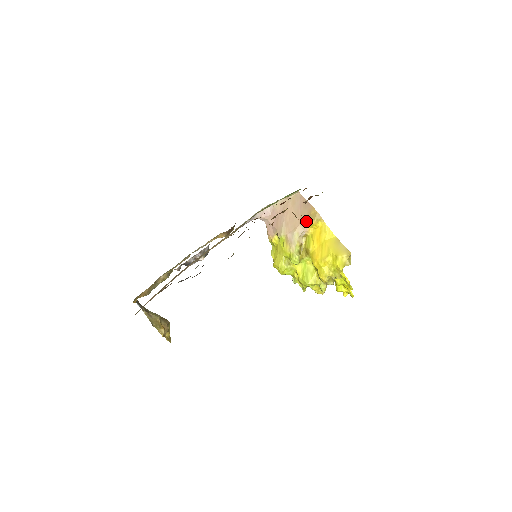
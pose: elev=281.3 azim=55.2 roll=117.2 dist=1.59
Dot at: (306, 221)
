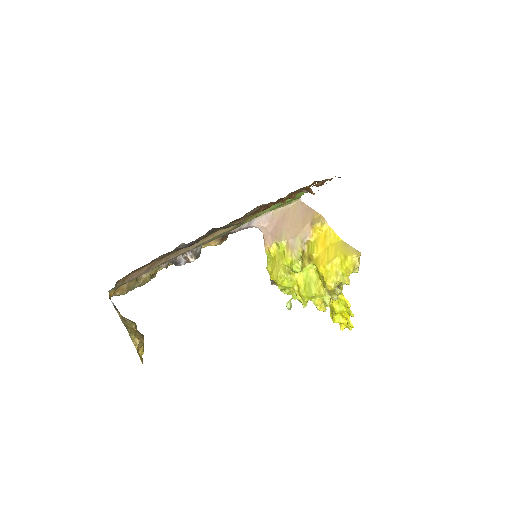
Dot at: (309, 226)
